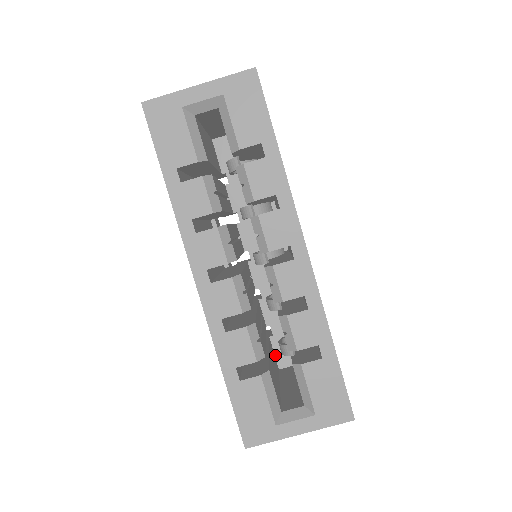
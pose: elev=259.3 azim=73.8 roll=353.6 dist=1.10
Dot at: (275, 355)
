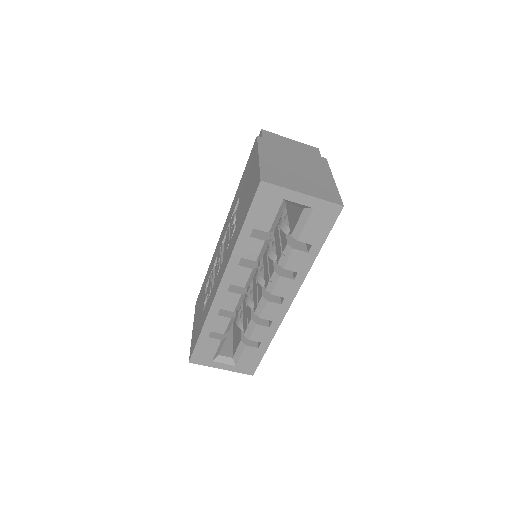
Dot at: occluded
